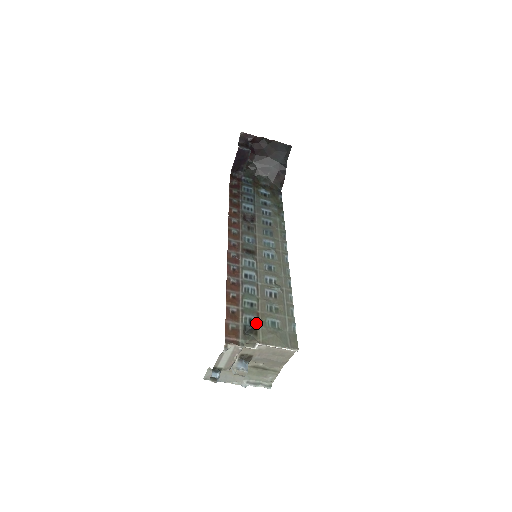
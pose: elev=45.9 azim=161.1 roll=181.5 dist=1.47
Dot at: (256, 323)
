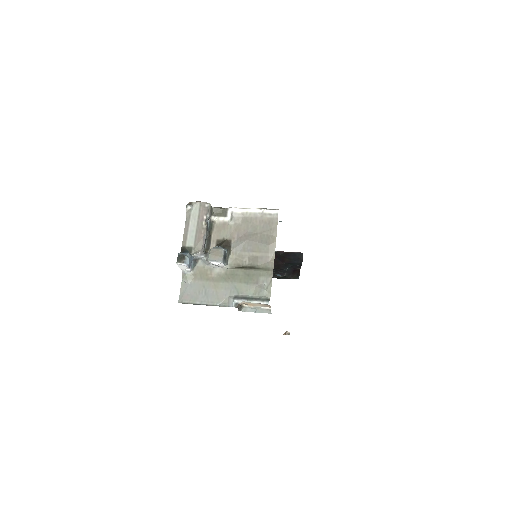
Dot at: occluded
